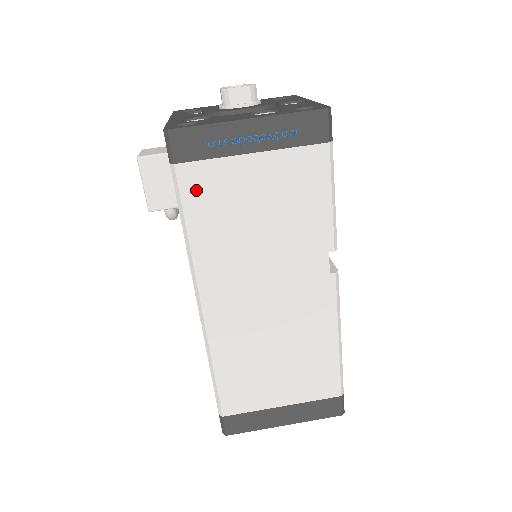
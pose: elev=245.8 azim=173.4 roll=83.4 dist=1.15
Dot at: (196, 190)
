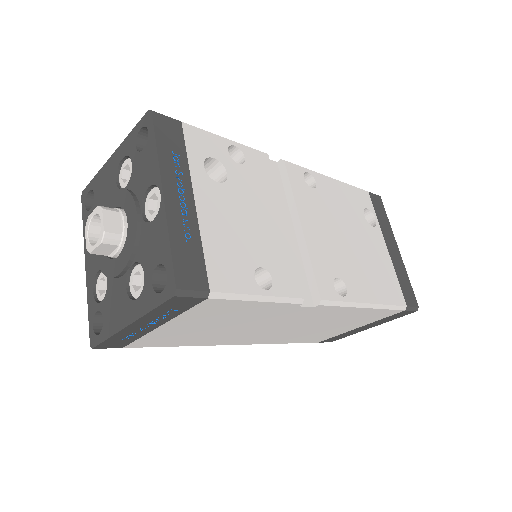
Dot at: (154, 343)
